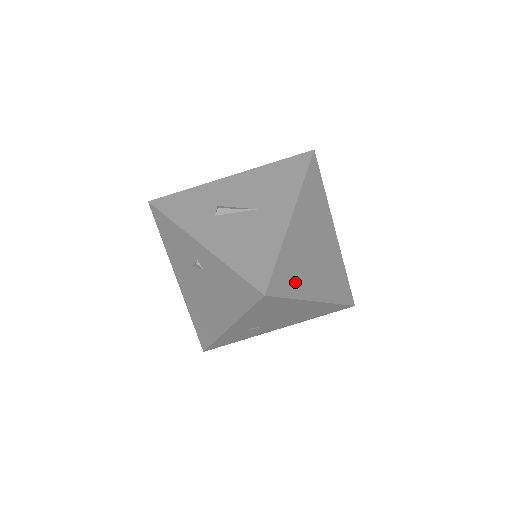
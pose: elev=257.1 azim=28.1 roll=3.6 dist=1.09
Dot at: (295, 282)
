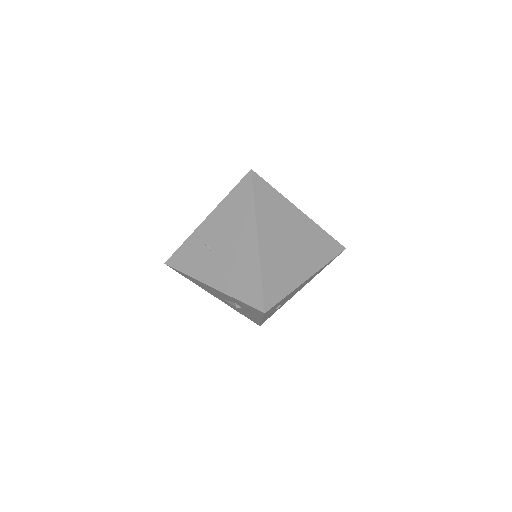
Dot at: (265, 207)
